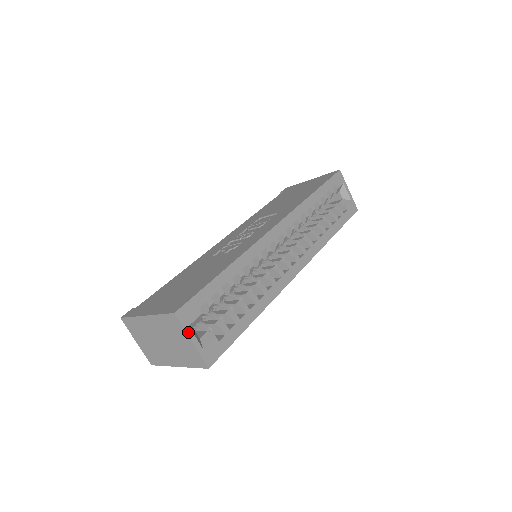
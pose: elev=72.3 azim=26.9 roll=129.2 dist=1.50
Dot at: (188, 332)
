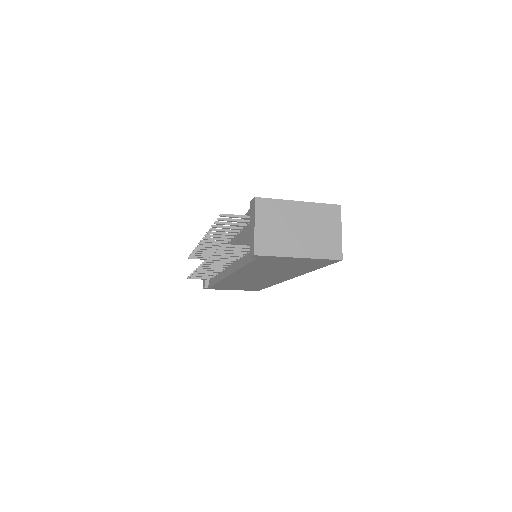
Dot at: (341, 225)
